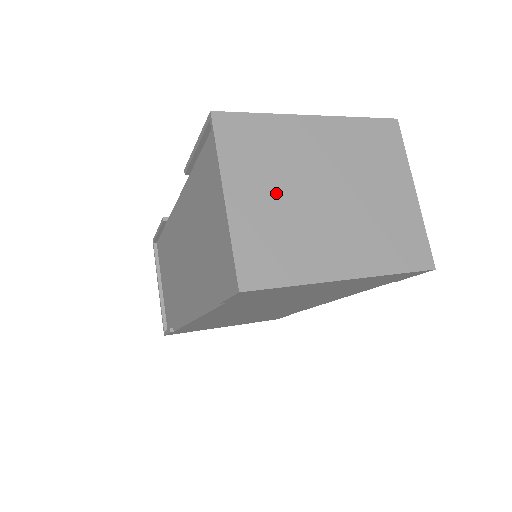
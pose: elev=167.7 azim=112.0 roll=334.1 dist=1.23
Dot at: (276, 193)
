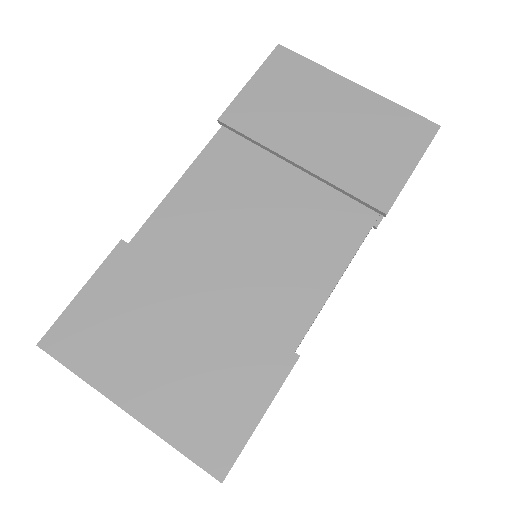
Dot at: occluded
